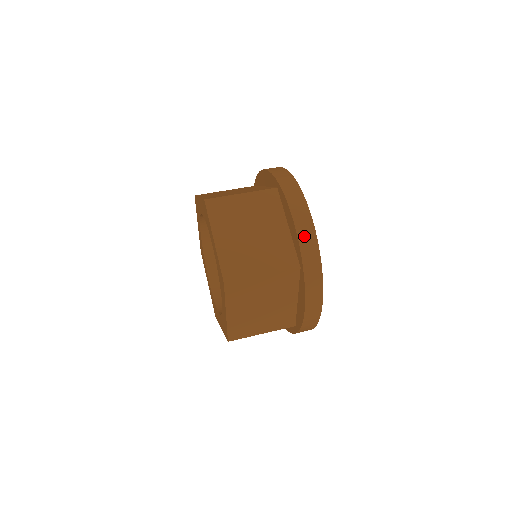
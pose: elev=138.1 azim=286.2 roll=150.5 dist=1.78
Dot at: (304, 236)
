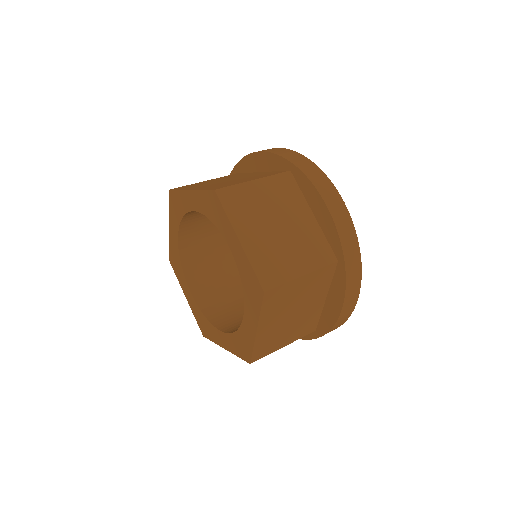
Dot at: (276, 151)
